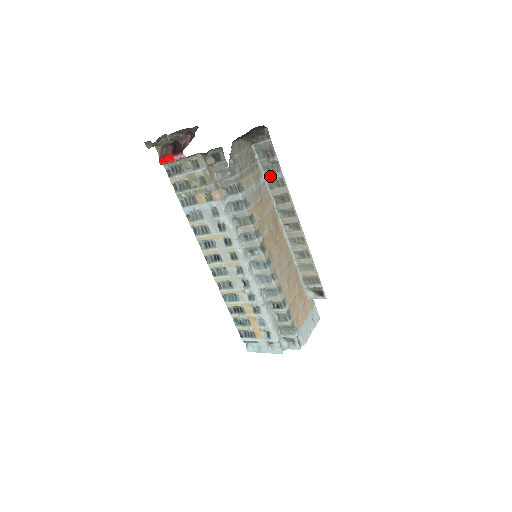
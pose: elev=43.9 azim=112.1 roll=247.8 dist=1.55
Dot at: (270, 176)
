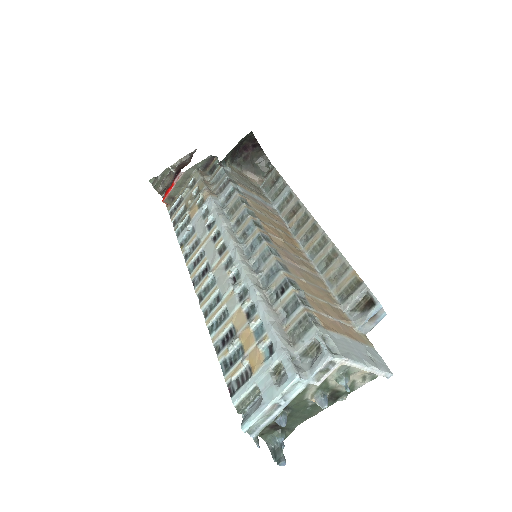
Dot at: (278, 199)
